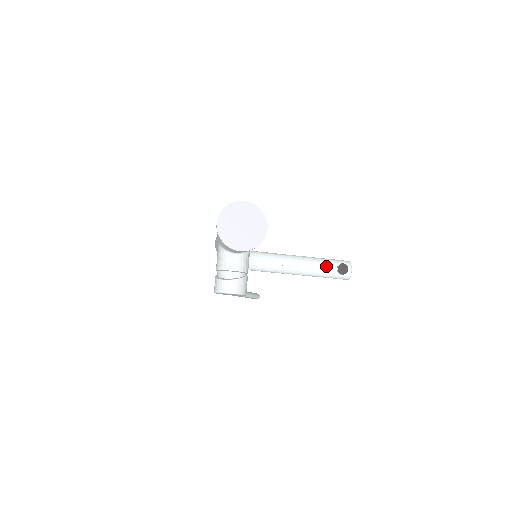
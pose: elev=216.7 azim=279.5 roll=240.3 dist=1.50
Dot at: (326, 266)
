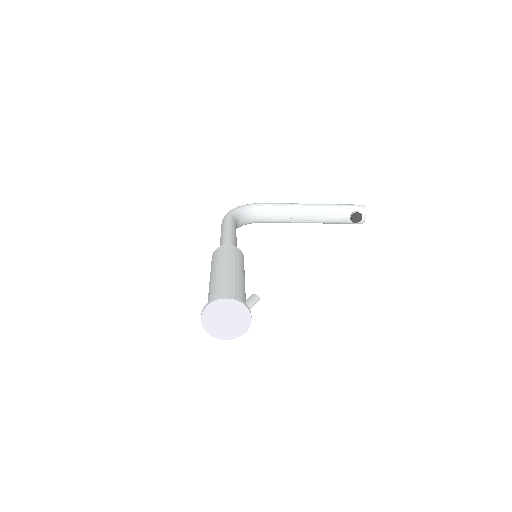
Dot at: (338, 215)
